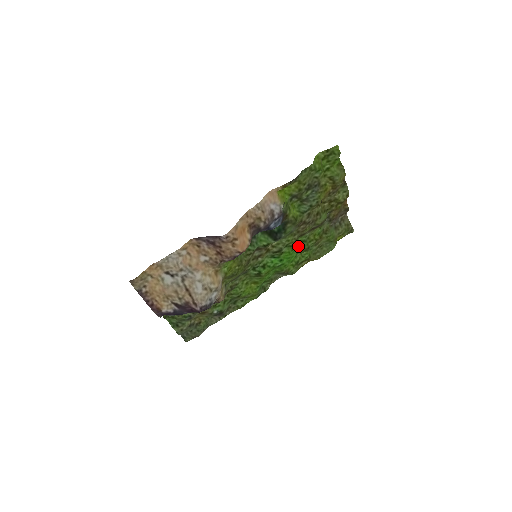
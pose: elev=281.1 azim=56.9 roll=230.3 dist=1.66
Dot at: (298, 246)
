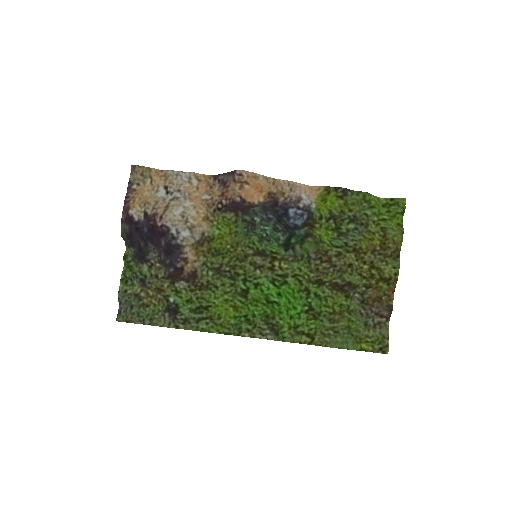
Dot at: (308, 298)
